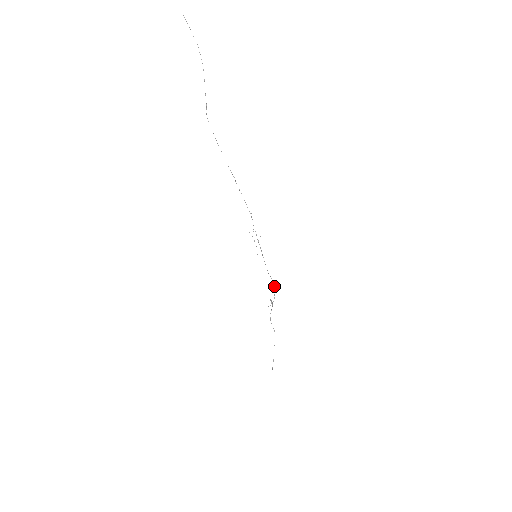
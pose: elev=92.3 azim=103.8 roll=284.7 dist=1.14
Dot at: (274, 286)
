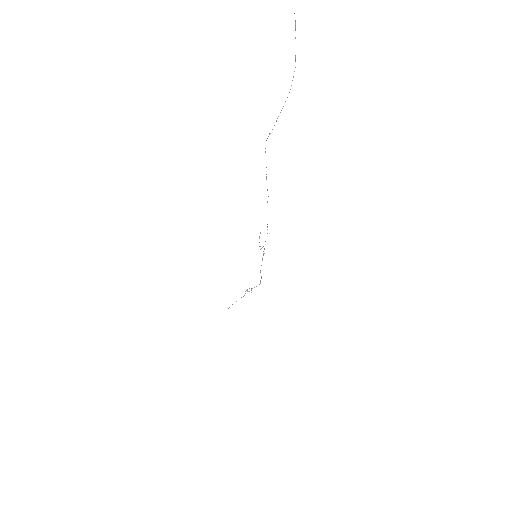
Dot at: (260, 283)
